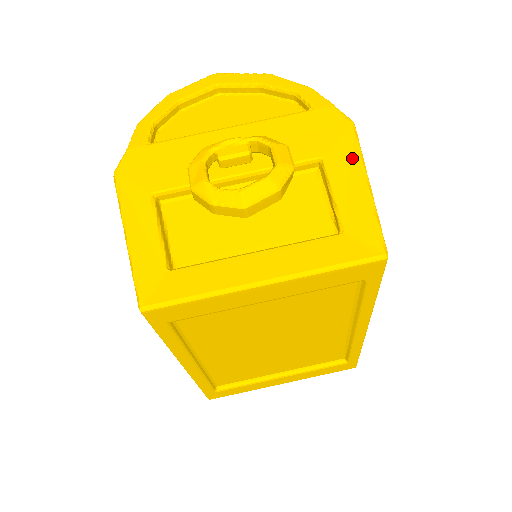
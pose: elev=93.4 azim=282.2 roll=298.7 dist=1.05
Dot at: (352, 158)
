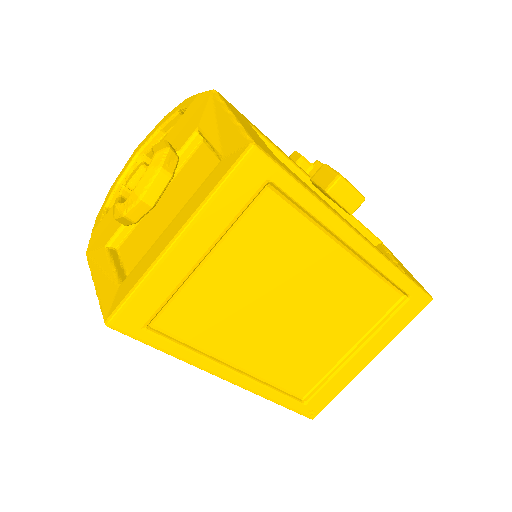
Dot at: (216, 110)
